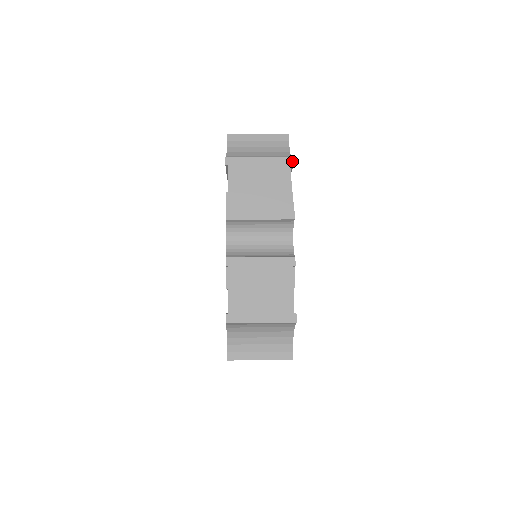
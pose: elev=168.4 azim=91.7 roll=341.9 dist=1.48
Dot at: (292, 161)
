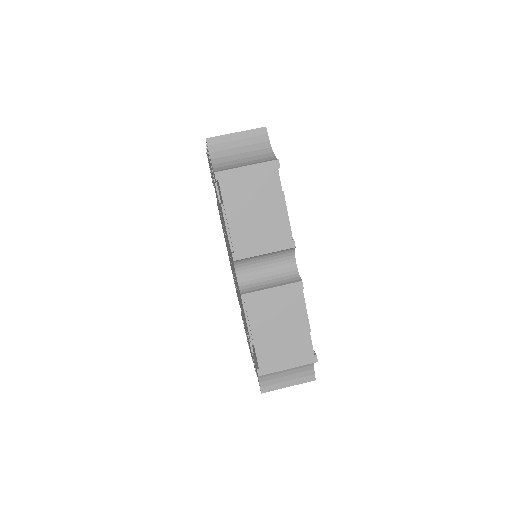
Dot at: (314, 379)
